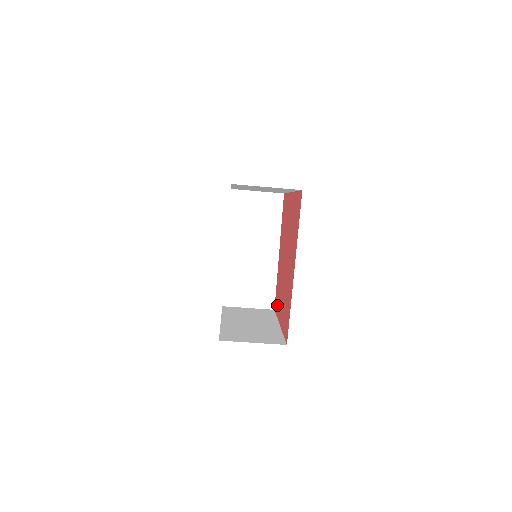
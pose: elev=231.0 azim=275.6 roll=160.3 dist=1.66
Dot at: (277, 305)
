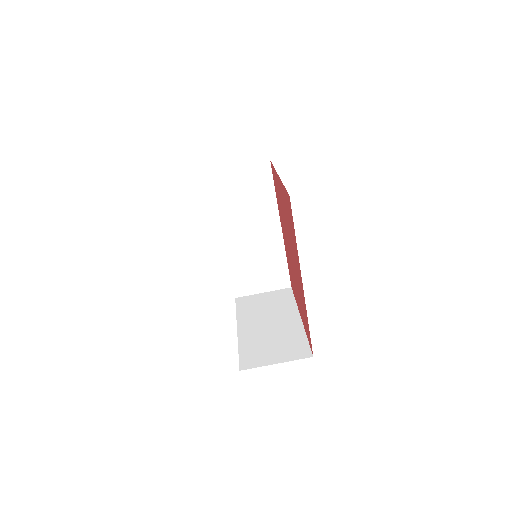
Dot at: (293, 289)
